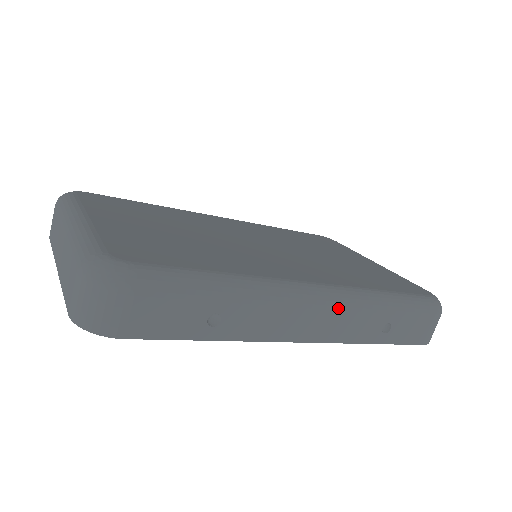
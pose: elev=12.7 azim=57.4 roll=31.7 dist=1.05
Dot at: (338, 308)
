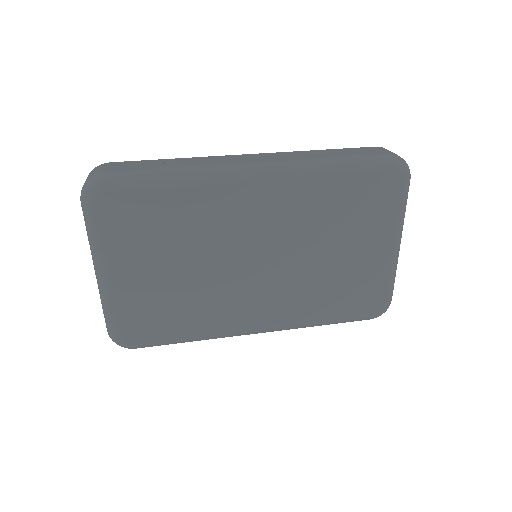
Dot at: occluded
